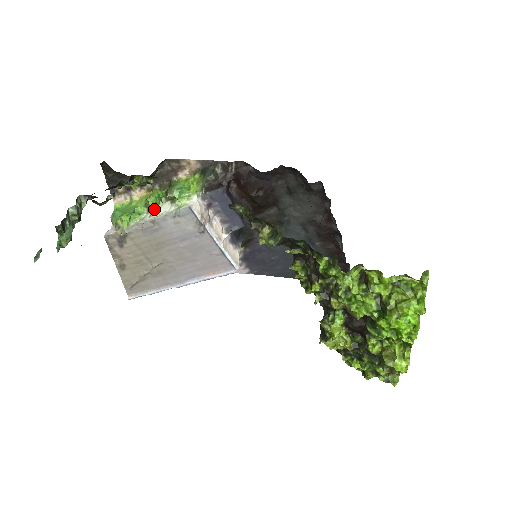
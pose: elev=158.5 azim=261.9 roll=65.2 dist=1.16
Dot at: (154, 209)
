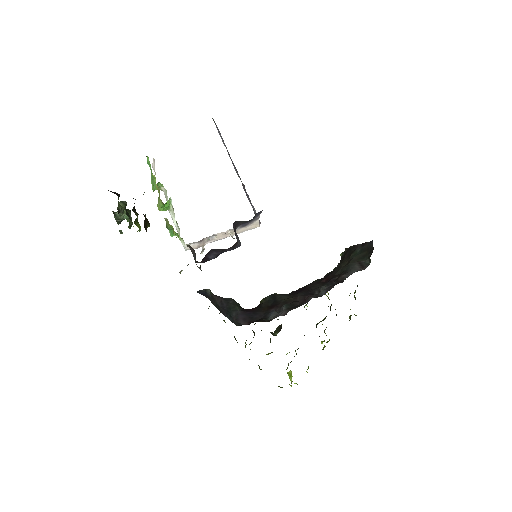
Dot at: occluded
